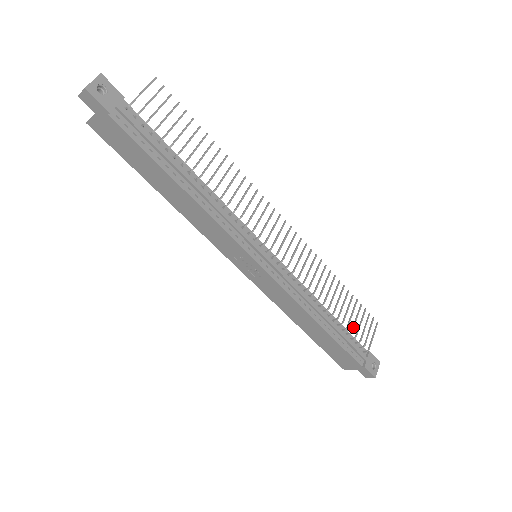
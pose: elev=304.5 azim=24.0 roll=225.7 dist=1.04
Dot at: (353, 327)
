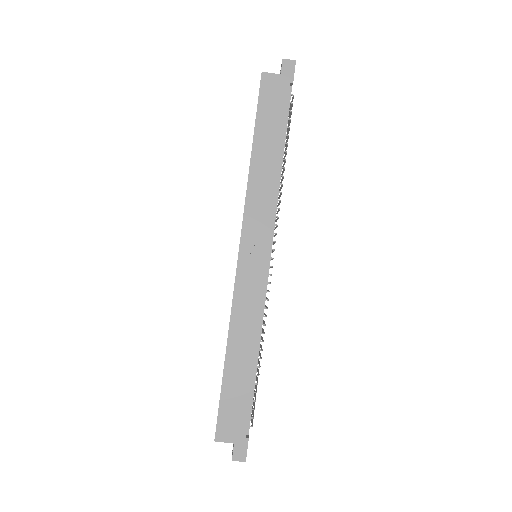
Dot at: occluded
